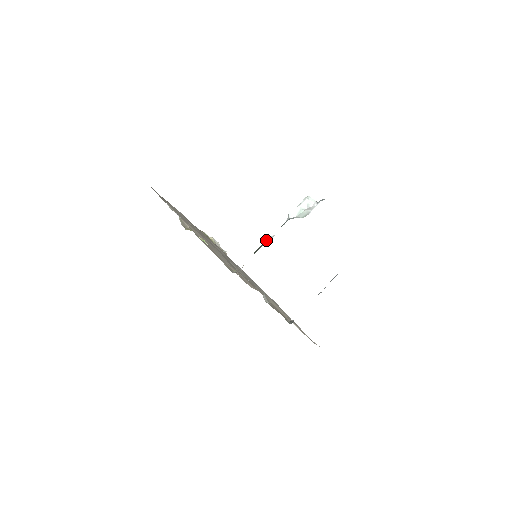
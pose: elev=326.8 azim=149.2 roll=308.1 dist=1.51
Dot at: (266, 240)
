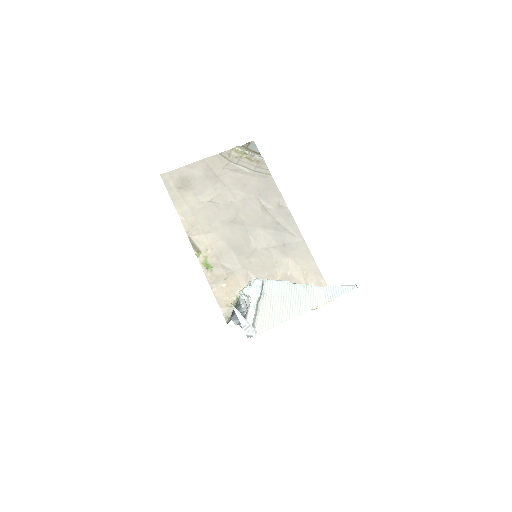
Dot at: (238, 300)
